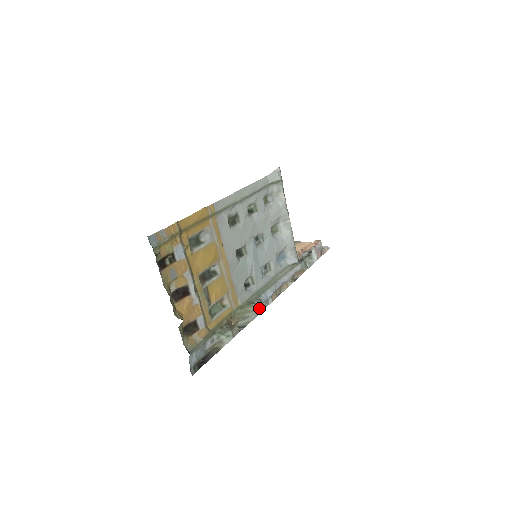
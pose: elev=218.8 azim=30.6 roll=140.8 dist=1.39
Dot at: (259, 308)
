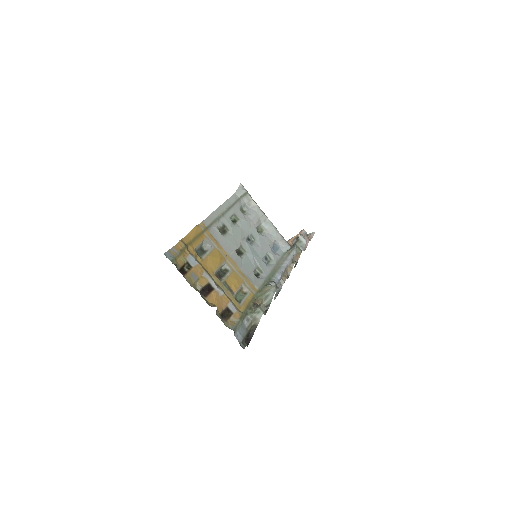
Dot at: (274, 287)
